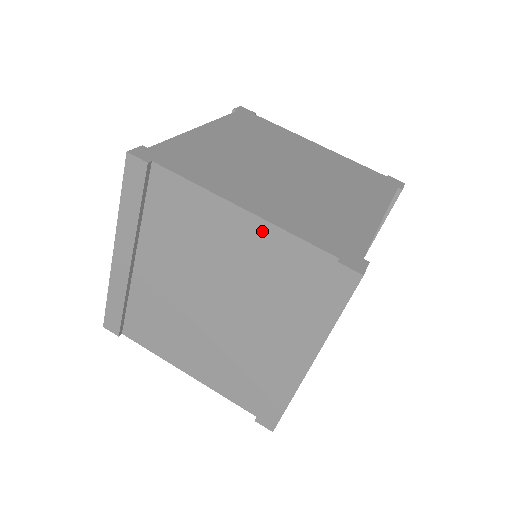
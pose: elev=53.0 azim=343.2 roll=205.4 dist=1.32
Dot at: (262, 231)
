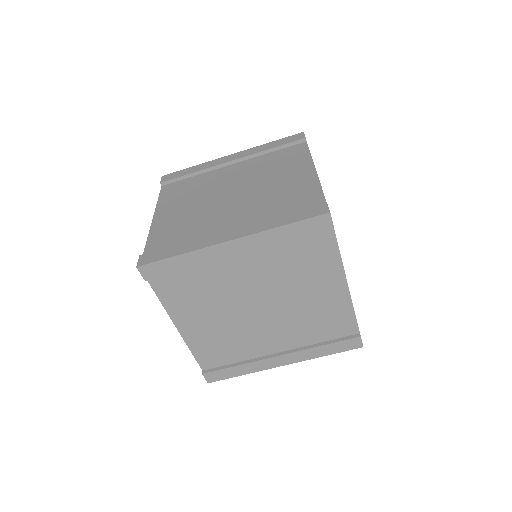
Dot at: (310, 181)
